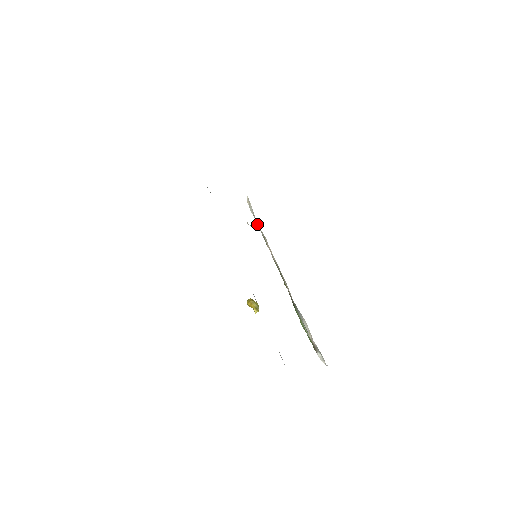
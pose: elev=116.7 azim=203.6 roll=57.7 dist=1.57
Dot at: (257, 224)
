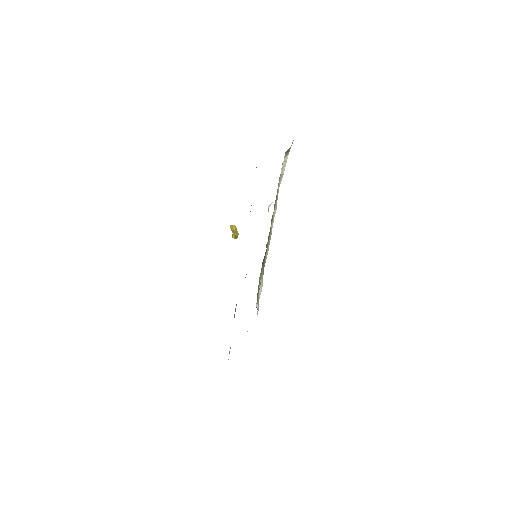
Dot at: (278, 189)
